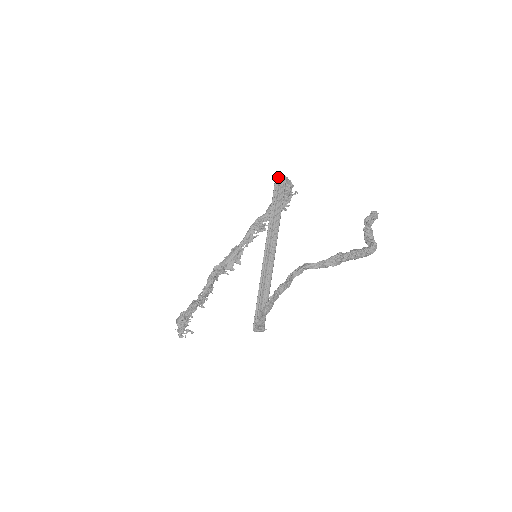
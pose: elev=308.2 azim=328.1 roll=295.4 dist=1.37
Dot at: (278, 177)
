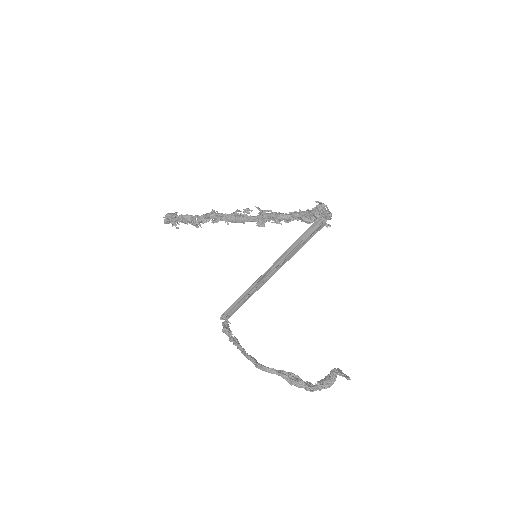
Dot at: (318, 221)
